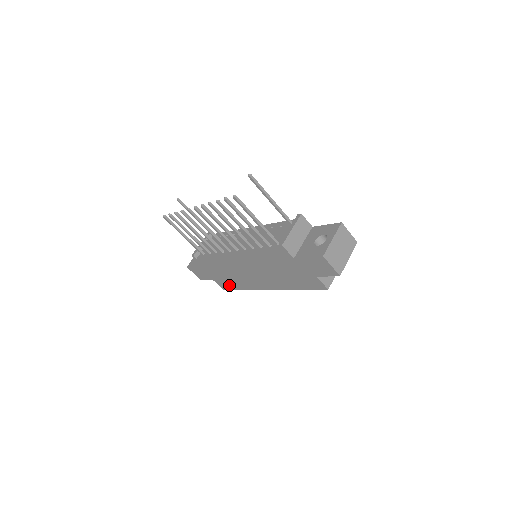
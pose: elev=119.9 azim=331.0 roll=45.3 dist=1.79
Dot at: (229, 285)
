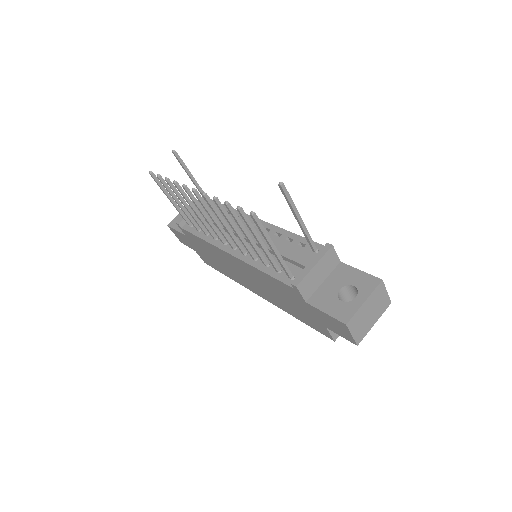
Dot at: (213, 265)
